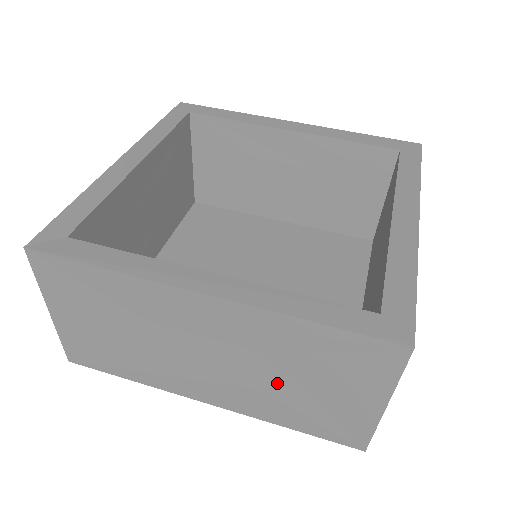
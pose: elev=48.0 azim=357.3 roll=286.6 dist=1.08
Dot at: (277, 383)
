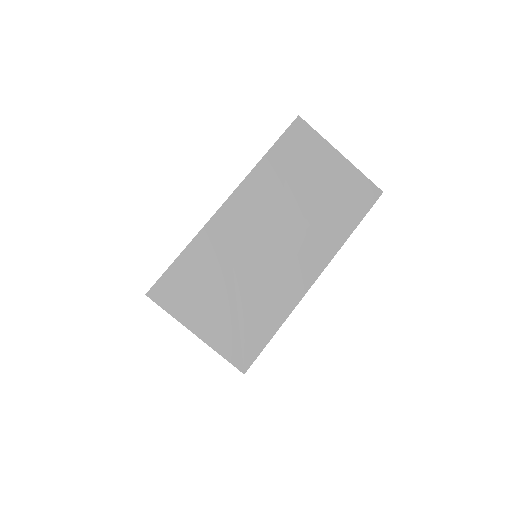
Dot at: occluded
